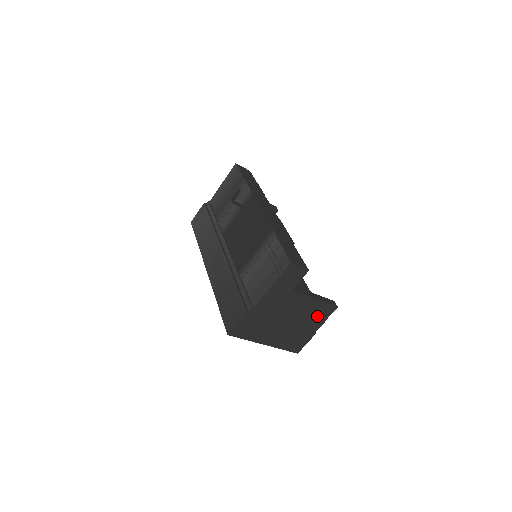
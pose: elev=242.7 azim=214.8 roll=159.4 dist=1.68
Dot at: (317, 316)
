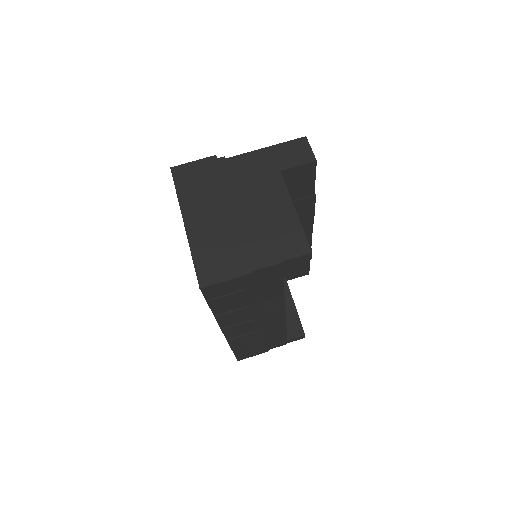
Dot at: (276, 242)
